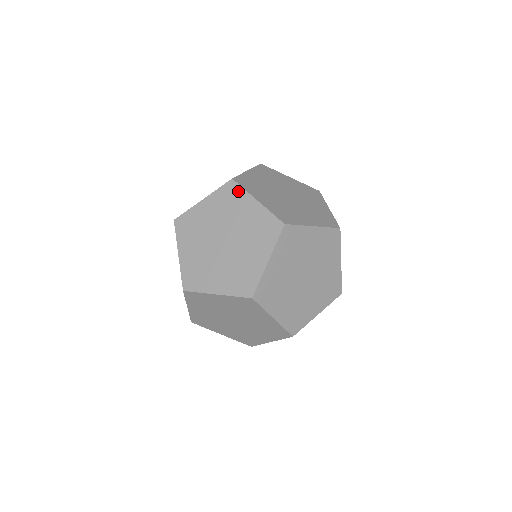
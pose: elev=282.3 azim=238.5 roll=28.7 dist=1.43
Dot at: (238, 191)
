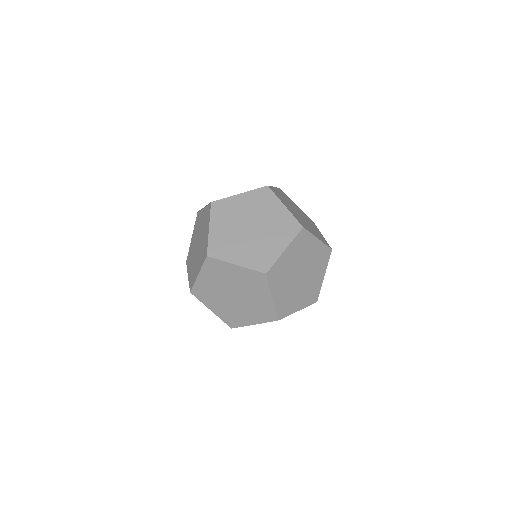
Dot at: (264, 283)
